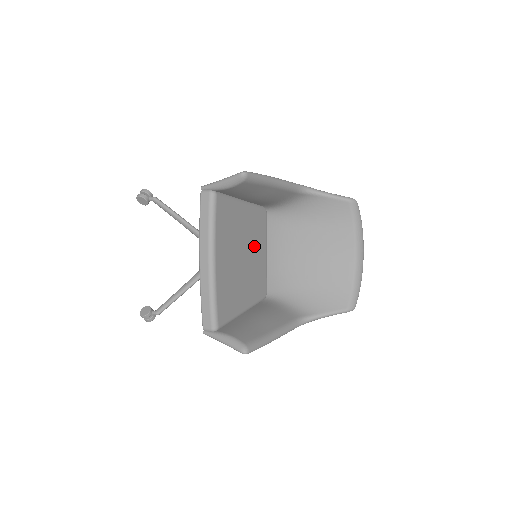
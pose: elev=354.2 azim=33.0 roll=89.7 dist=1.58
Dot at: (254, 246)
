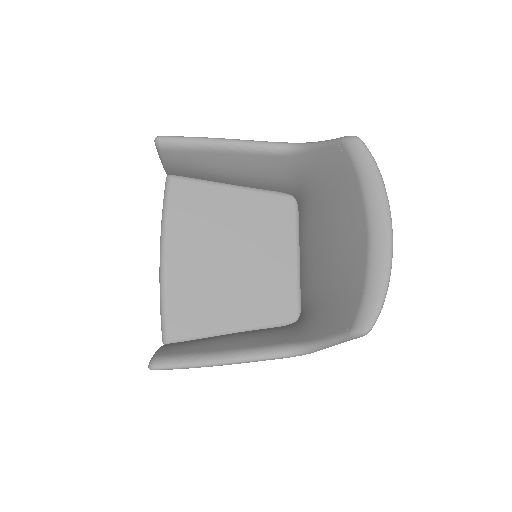
Dot at: (261, 244)
